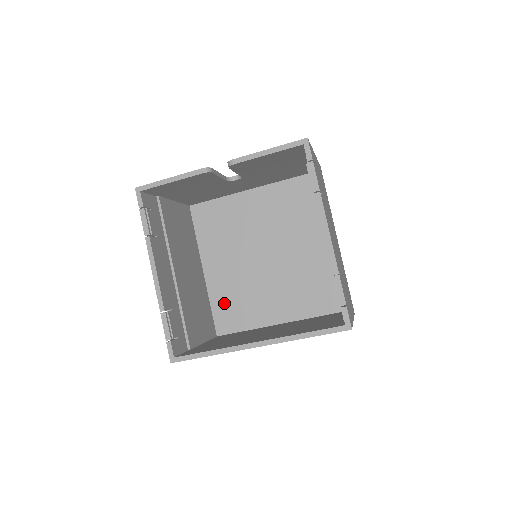
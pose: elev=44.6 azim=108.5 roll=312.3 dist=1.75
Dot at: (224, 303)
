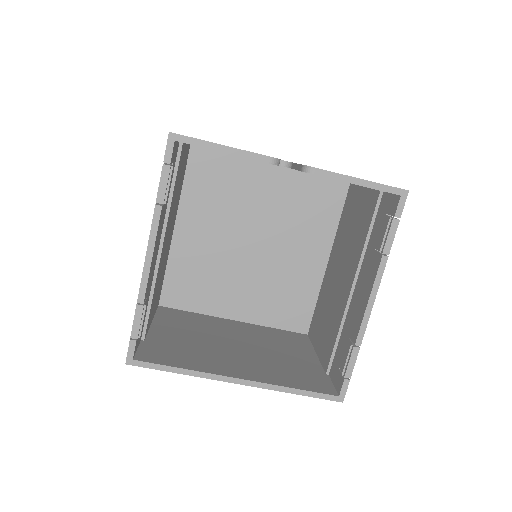
Dot at: (183, 274)
